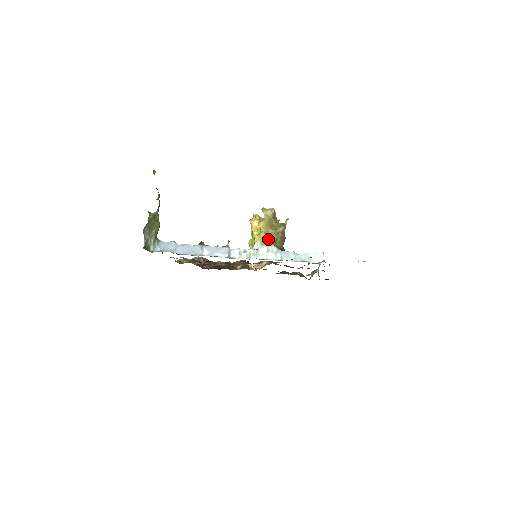
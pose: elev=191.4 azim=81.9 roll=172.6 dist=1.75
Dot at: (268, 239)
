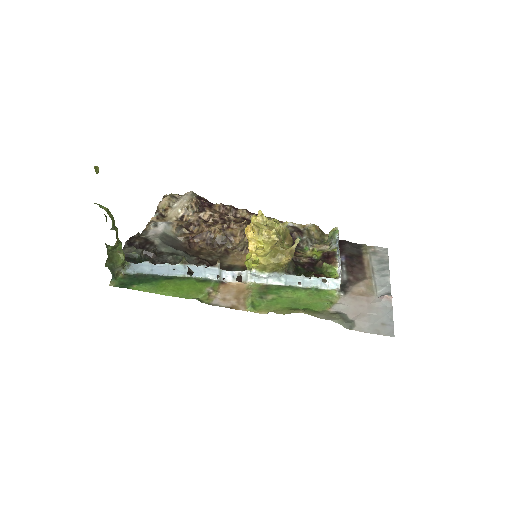
Dot at: (269, 269)
